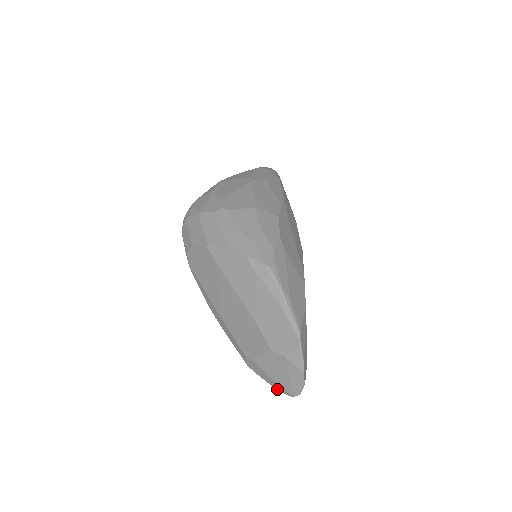
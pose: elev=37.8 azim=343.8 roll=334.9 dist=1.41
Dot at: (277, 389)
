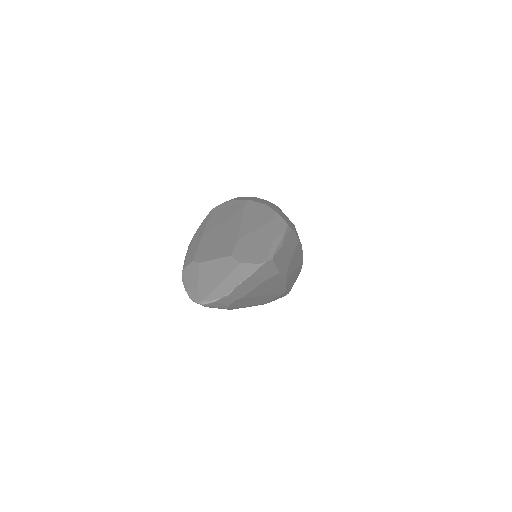
Dot at: (190, 296)
